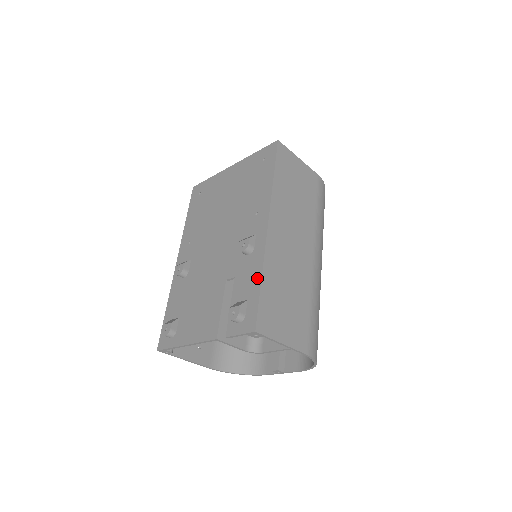
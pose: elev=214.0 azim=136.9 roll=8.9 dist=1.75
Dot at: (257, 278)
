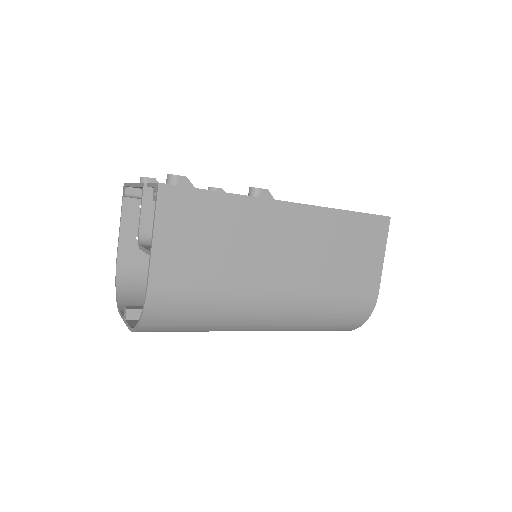
Dot at: (224, 192)
